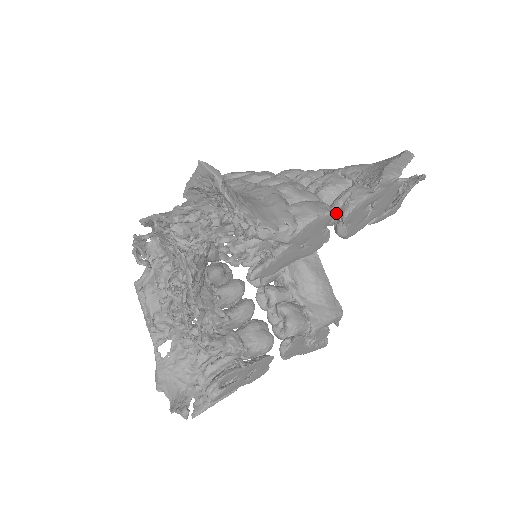
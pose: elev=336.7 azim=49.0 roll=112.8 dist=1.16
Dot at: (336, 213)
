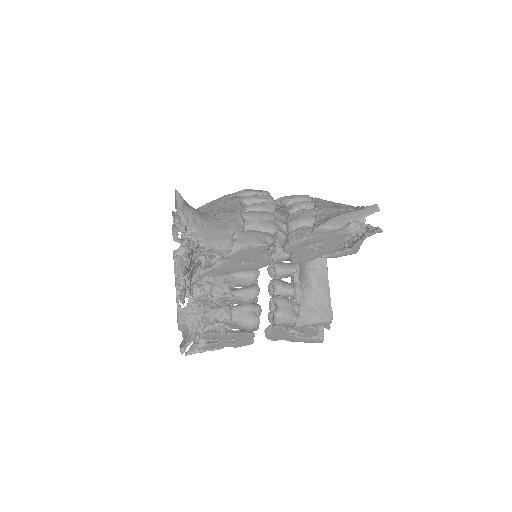
Dot at: occluded
